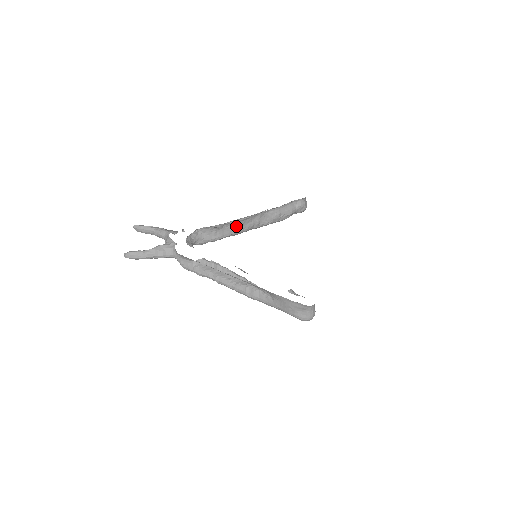
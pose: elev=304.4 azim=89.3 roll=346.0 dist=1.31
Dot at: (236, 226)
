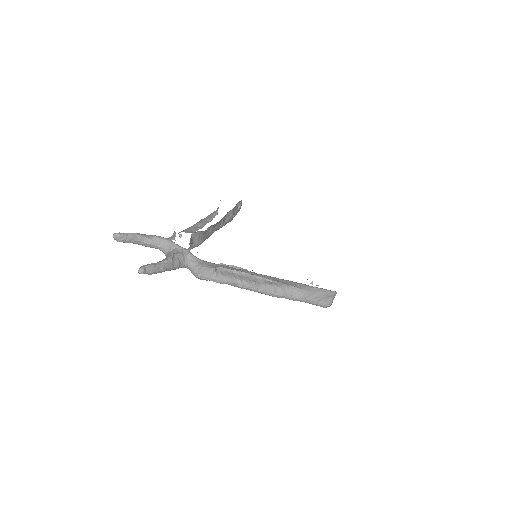
Dot at: (212, 228)
